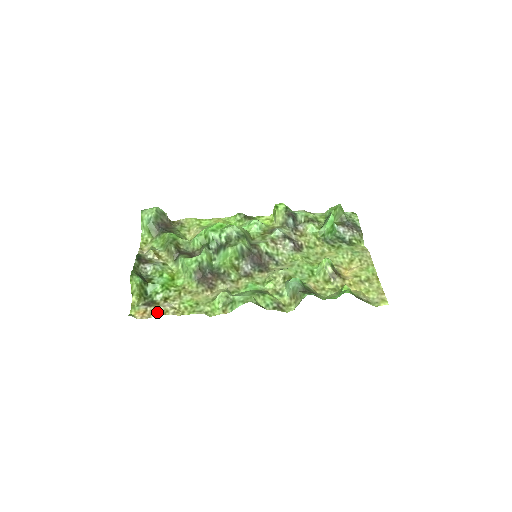
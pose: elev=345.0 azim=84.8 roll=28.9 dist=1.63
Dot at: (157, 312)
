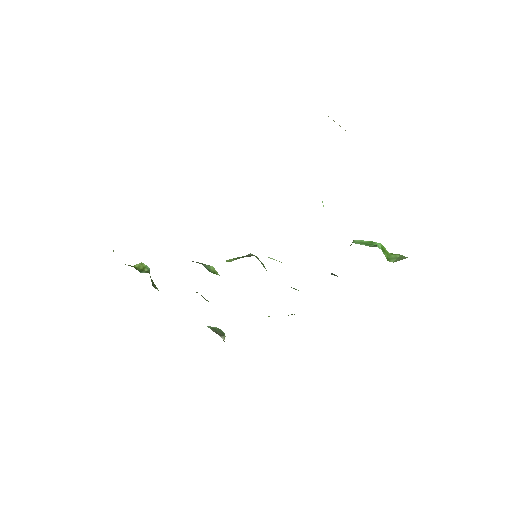
Dot at: occluded
